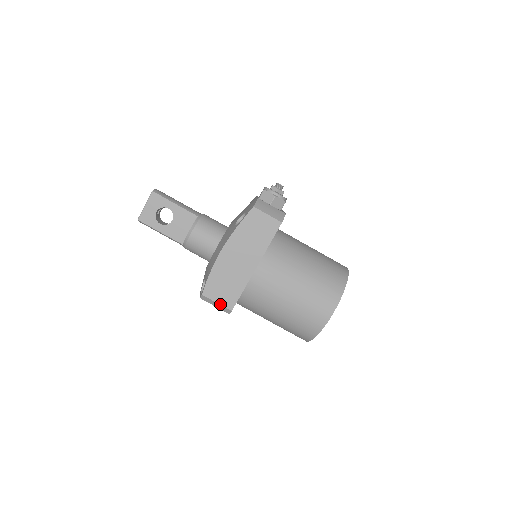
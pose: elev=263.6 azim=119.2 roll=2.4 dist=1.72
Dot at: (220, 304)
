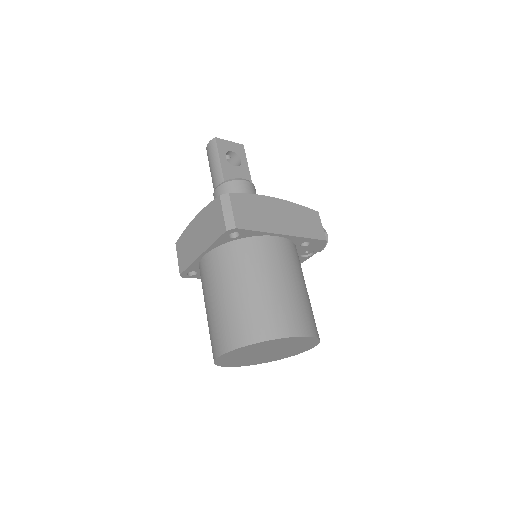
Dot at: (233, 214)
